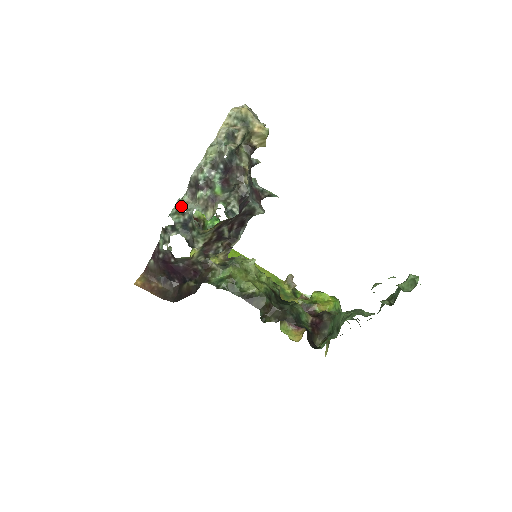
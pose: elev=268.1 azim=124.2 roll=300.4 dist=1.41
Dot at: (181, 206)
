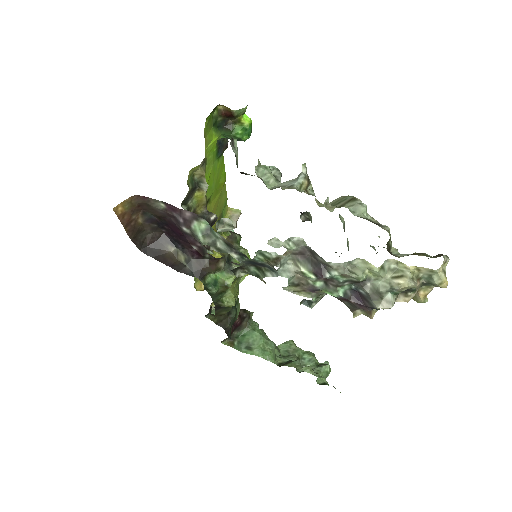
Dot at: (280, 261)
